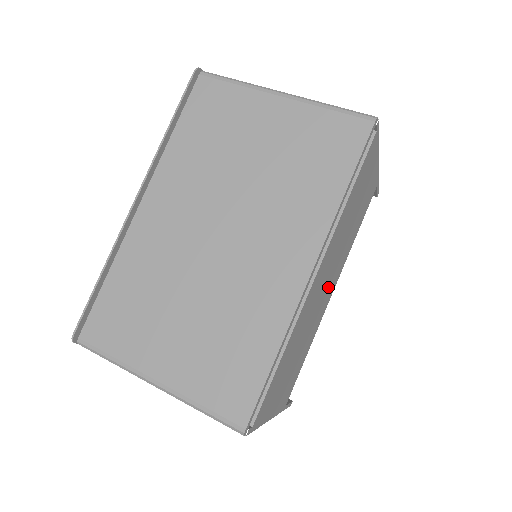
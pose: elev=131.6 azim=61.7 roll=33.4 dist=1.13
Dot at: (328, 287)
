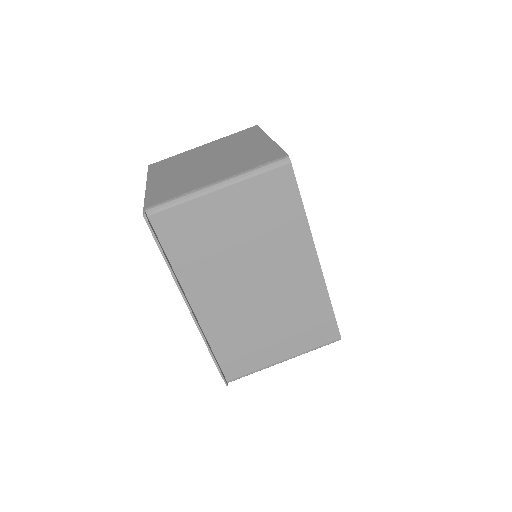
Dot at: occluded
